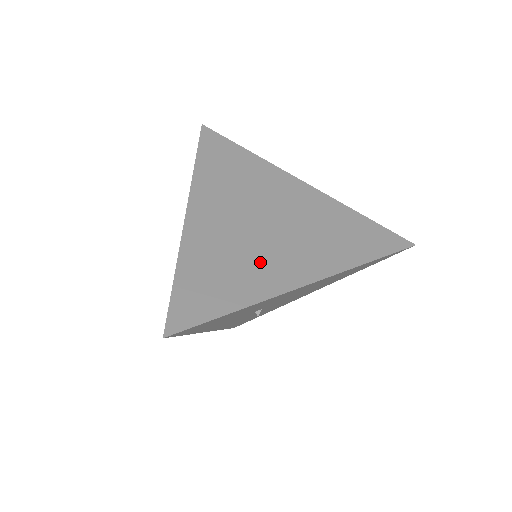
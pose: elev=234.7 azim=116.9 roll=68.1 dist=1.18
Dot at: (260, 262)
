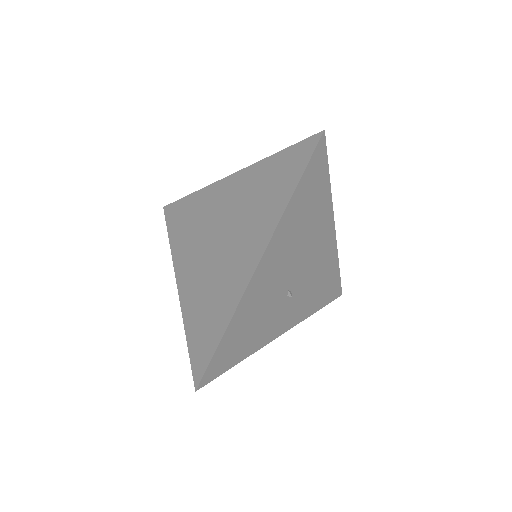
Dot at: (225, 276)
